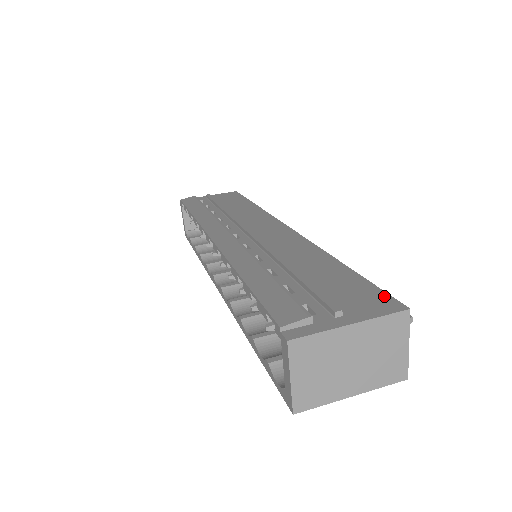
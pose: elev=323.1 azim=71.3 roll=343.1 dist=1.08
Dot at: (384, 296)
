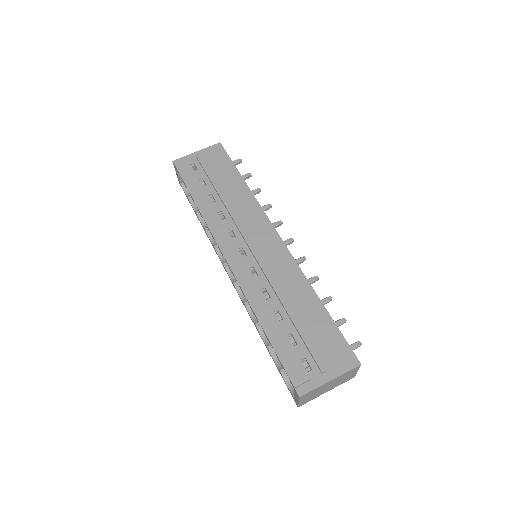
Dot at: (348, 350)
